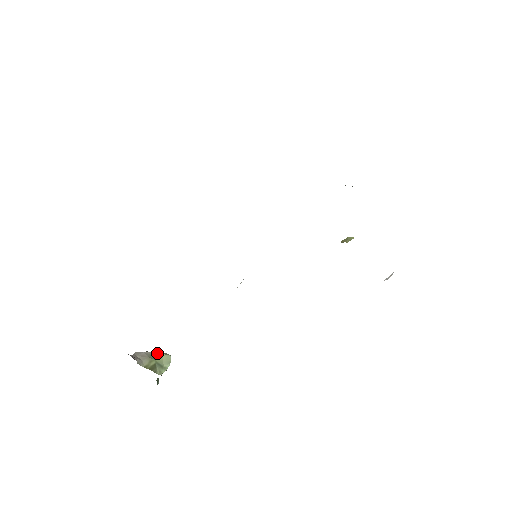
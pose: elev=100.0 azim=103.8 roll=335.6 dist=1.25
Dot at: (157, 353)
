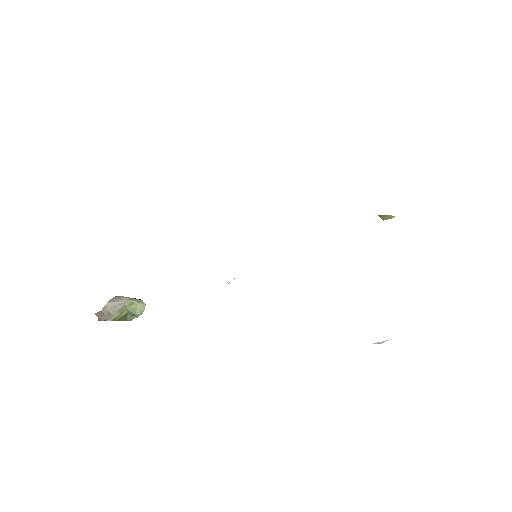
Dot at: (132, 301)
